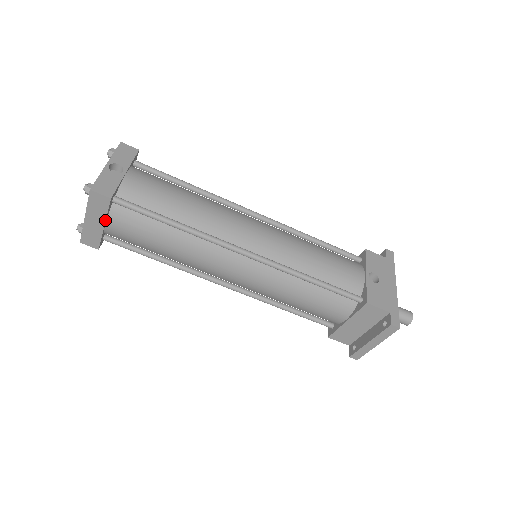
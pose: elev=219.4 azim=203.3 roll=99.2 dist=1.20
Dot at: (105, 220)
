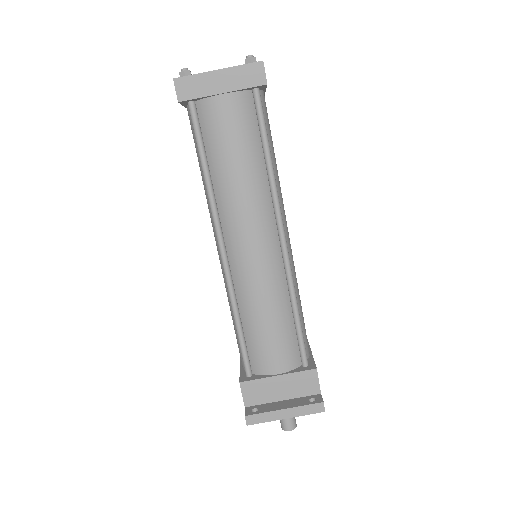
Dot at: (232, 91)
